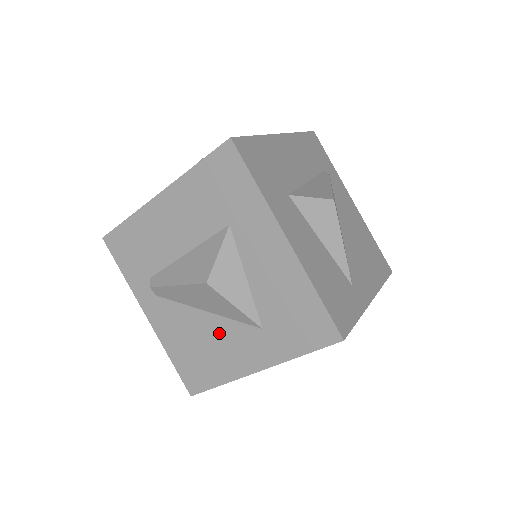
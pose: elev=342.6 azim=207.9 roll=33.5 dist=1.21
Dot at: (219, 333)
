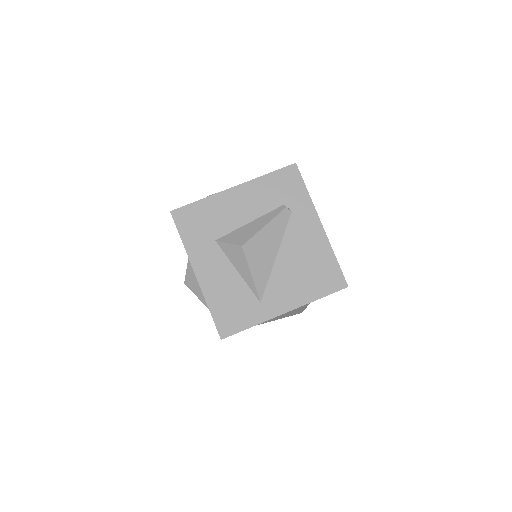
Dot at: occluded
